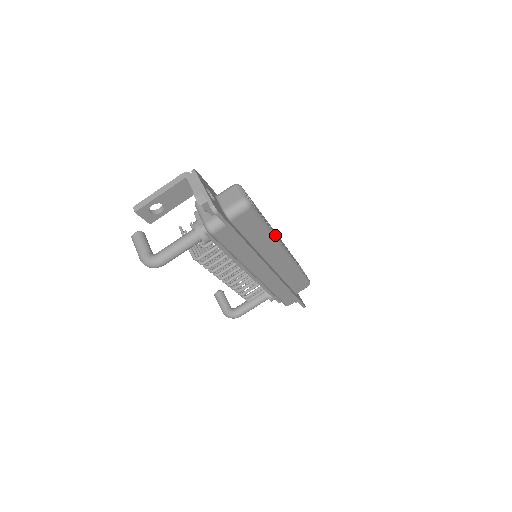
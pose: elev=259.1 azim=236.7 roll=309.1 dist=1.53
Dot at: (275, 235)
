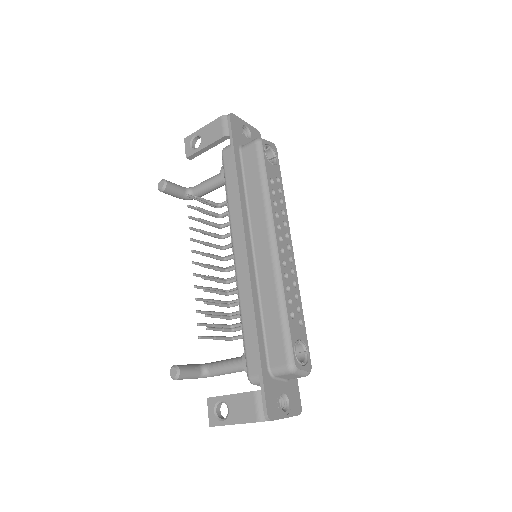
Dot at: (299, 290)
